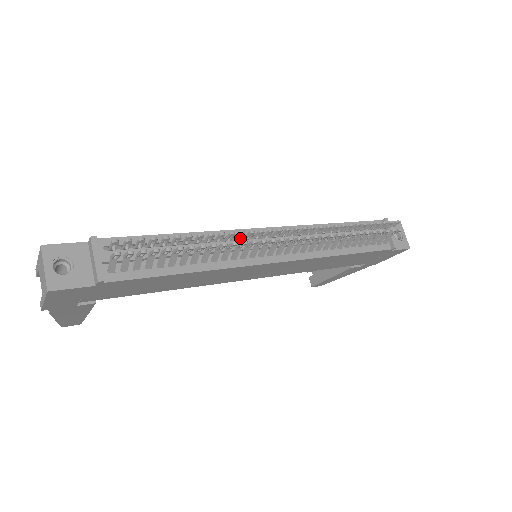
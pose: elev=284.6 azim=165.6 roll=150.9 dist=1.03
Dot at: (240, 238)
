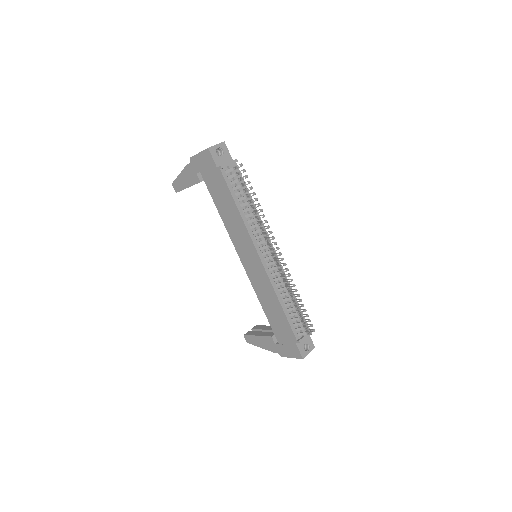
Dot at: occluded
